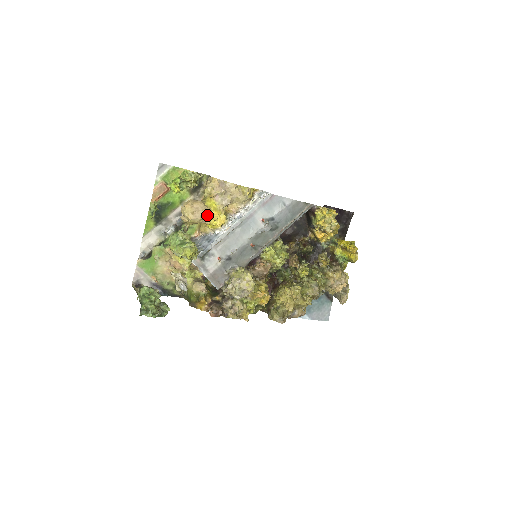
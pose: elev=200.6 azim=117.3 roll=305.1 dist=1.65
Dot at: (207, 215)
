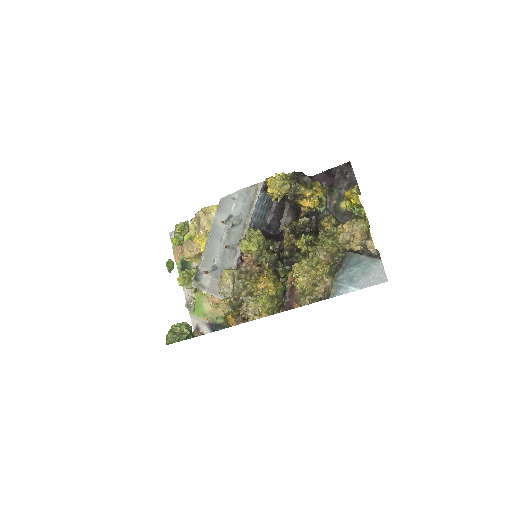
Dot at: (192, 246)
